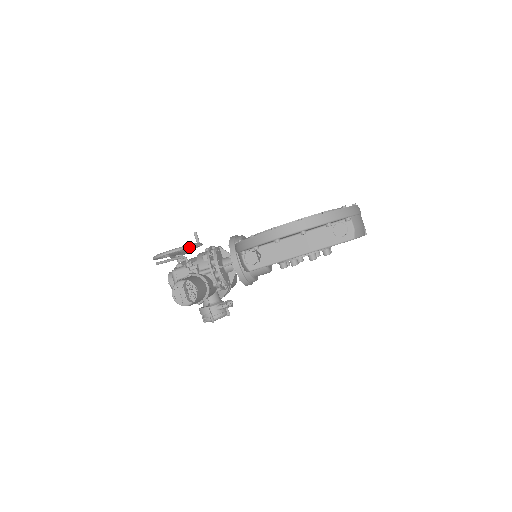
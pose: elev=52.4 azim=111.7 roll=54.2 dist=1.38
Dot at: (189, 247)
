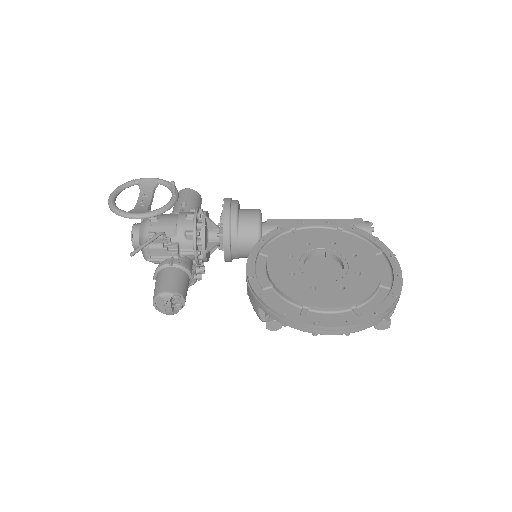
Dot at: occluded
